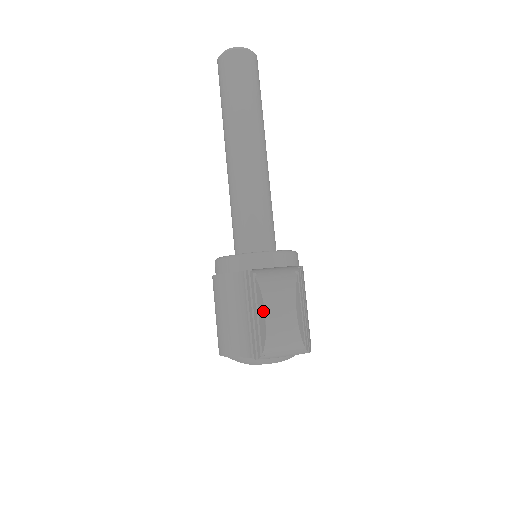
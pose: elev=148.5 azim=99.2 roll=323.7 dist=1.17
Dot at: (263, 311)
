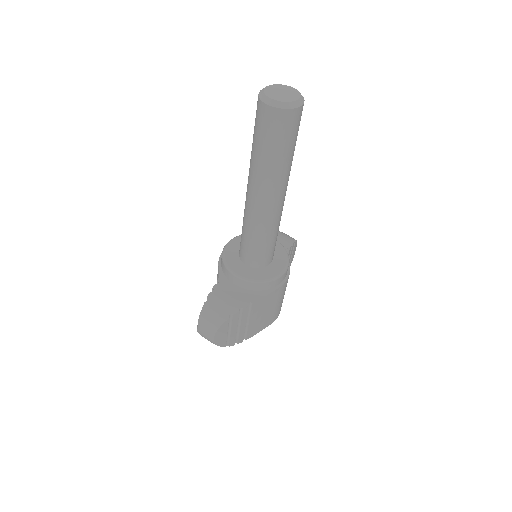
Dot at: (198, 324)
